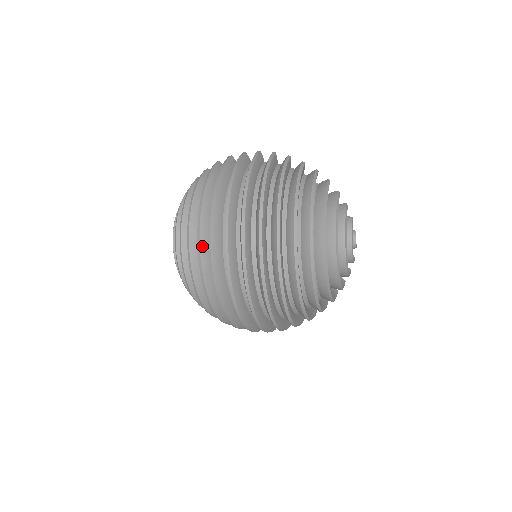
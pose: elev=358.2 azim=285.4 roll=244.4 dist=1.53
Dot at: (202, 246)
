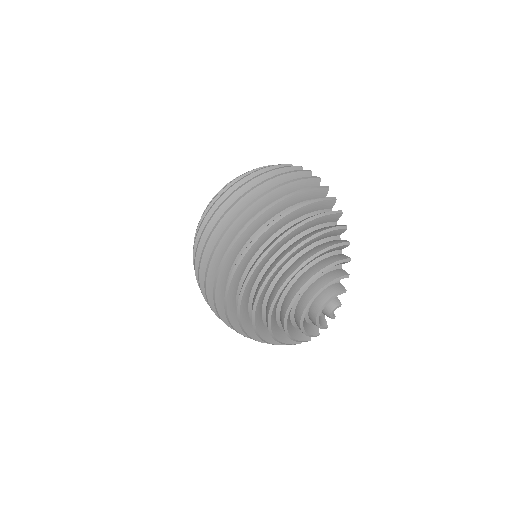
Dot at: (212, 211)
